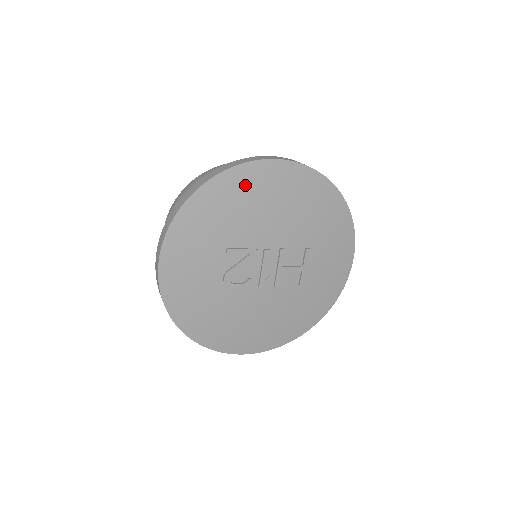
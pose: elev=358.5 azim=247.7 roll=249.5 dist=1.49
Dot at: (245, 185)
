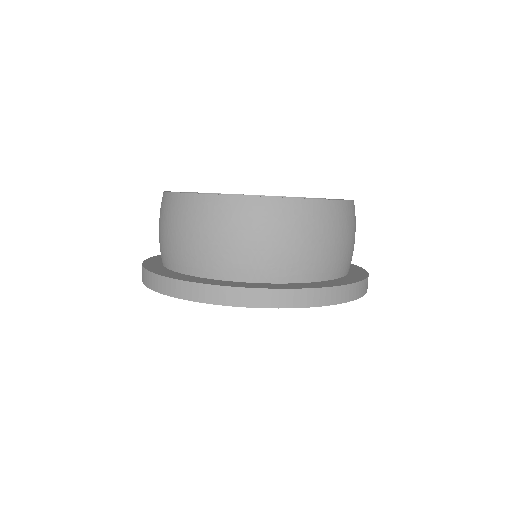
Dot at: occluded
